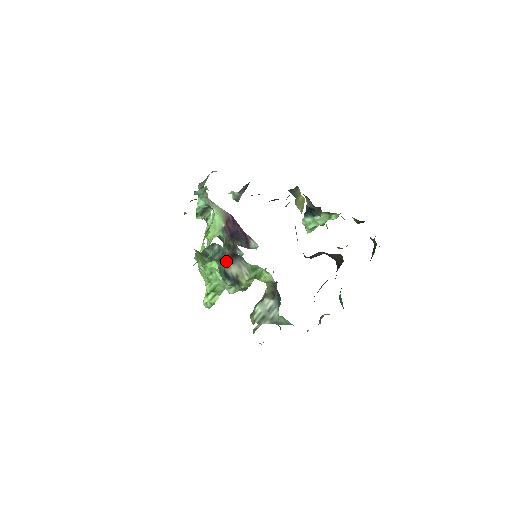
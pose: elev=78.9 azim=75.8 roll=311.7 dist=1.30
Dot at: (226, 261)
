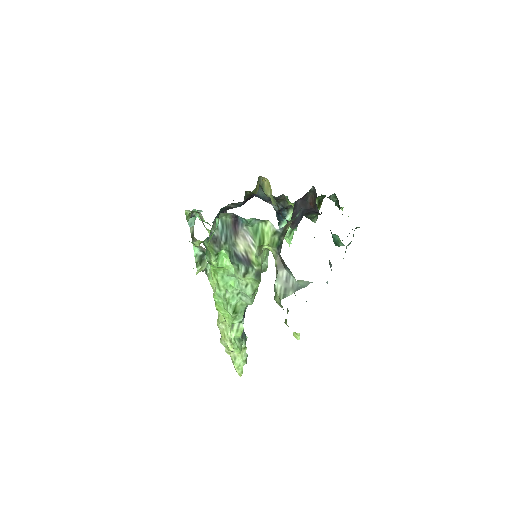
Dot at: (232, 237)
